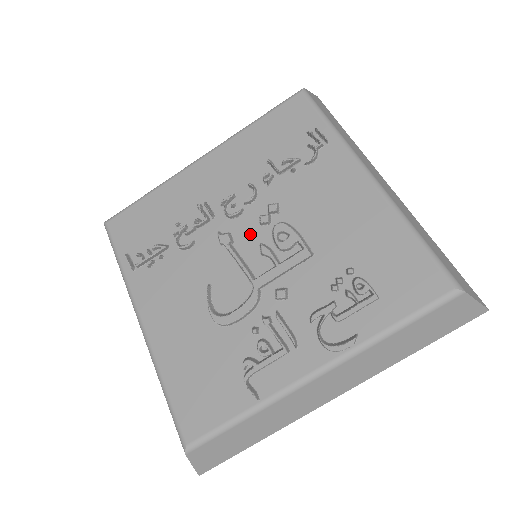
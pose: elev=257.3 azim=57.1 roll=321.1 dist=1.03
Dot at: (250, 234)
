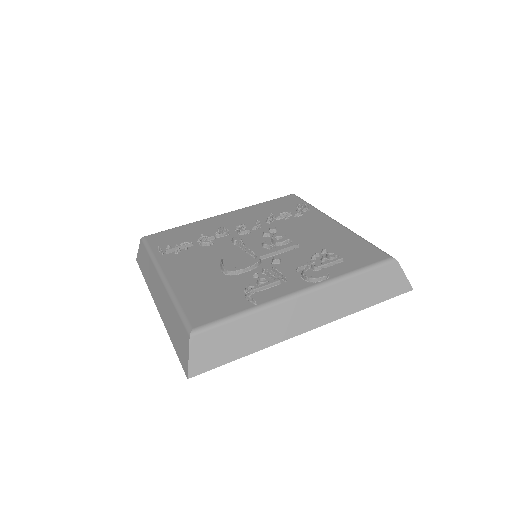
Dot at: (255, 240)
